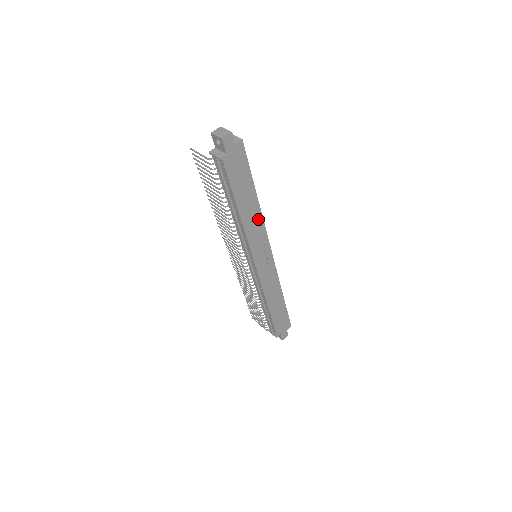
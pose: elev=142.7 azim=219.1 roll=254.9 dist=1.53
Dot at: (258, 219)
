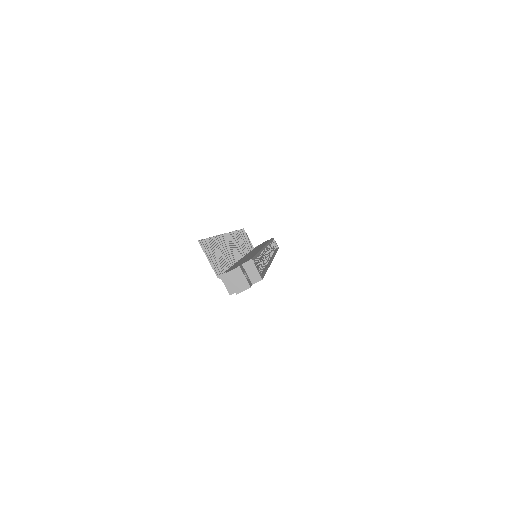
Dot at: occluded
